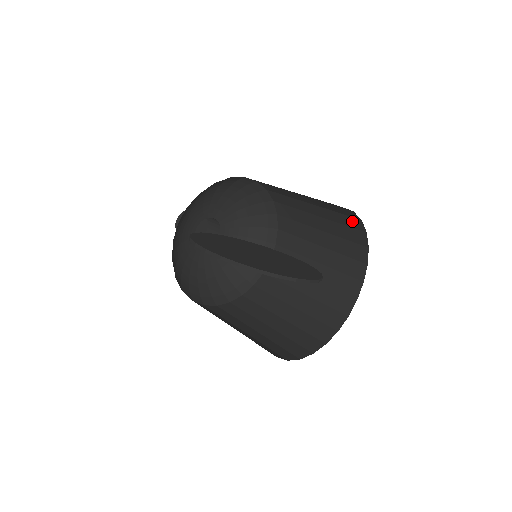
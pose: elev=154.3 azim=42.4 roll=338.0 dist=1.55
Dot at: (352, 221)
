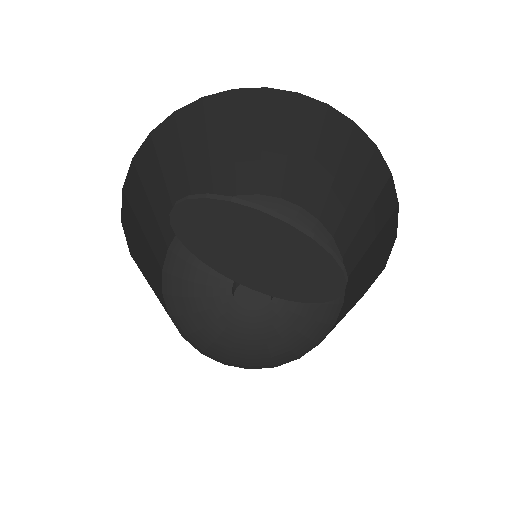
Dot at: (358, 145)
